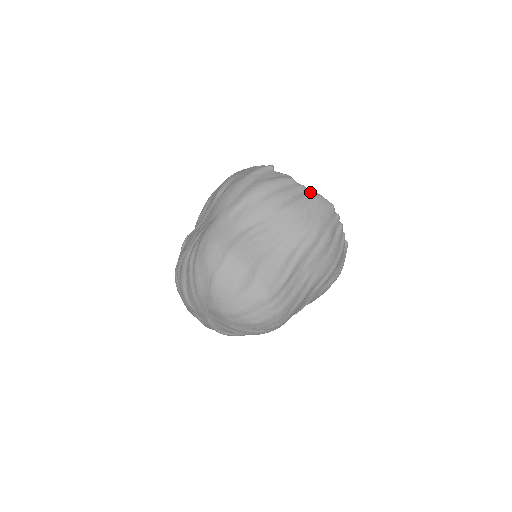
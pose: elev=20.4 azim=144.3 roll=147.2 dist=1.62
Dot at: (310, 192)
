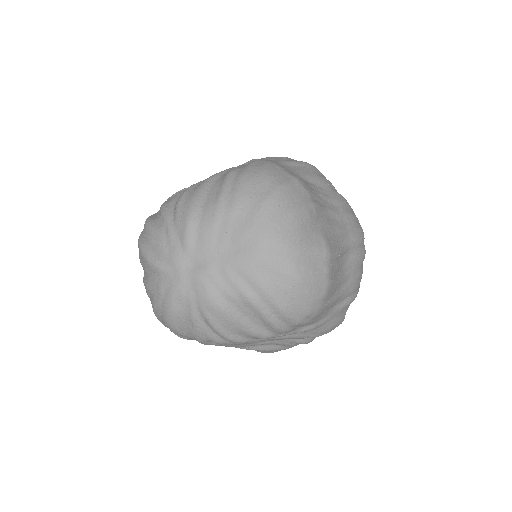
Dot at: occluded
